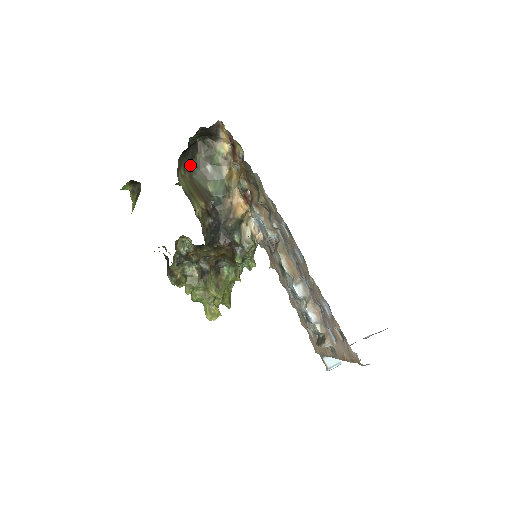
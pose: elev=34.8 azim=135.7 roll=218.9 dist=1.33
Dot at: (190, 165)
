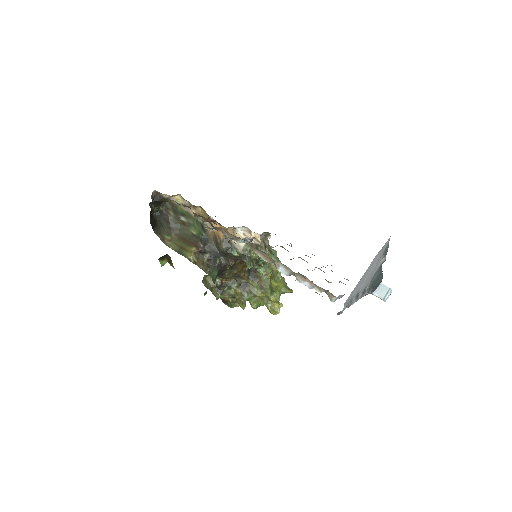
Dot at: (171, 228)
